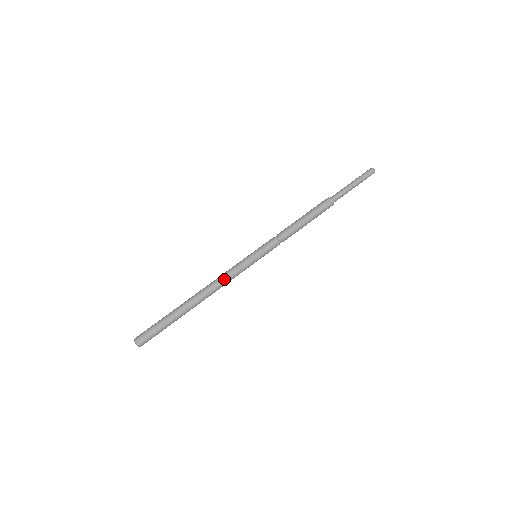
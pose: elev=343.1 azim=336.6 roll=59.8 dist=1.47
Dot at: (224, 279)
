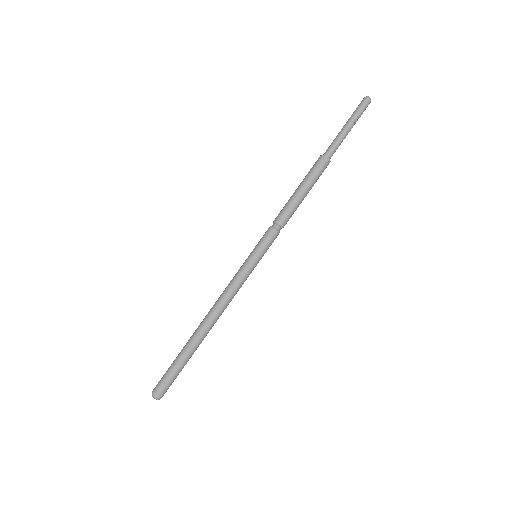
Dot at: (228, 297)
